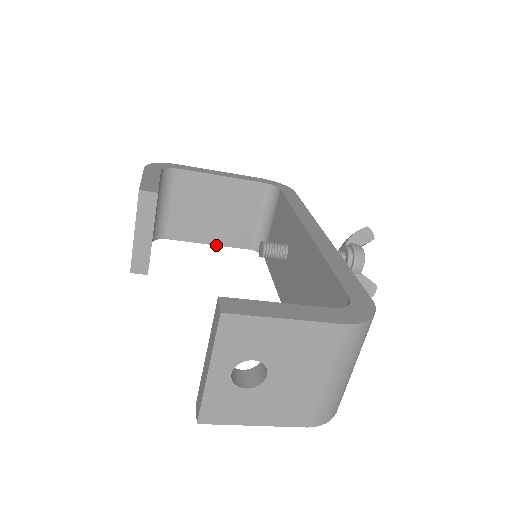
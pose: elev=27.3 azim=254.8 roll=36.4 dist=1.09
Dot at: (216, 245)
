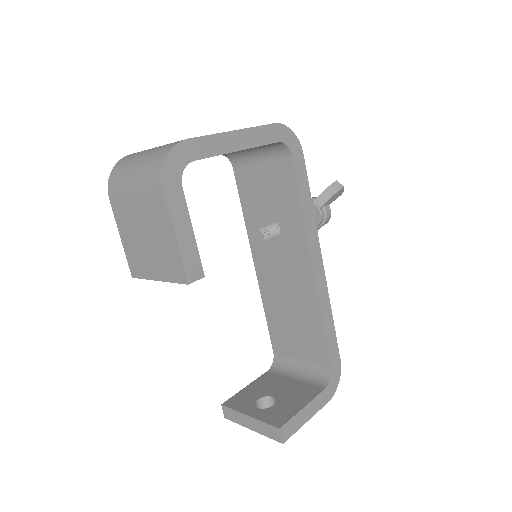
Dot at: occluded
